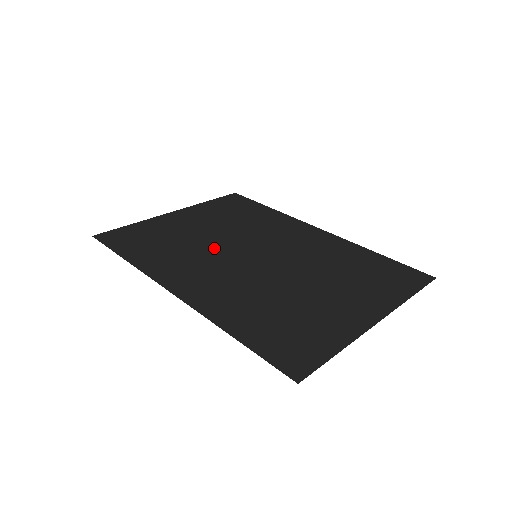
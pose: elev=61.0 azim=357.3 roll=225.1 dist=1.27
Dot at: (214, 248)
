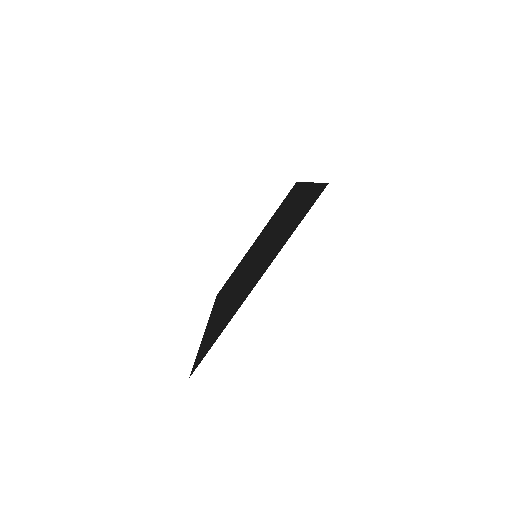
Dot at: occluded
